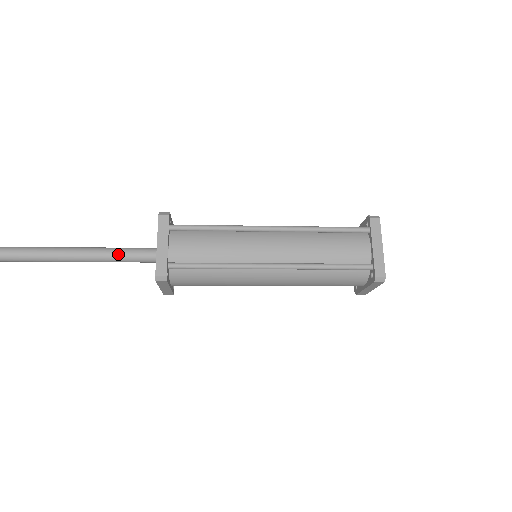
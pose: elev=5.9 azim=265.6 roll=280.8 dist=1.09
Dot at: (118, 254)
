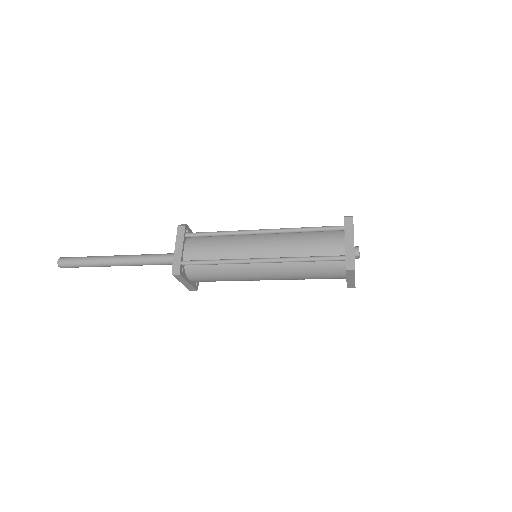
Dot at: (153, 258)
